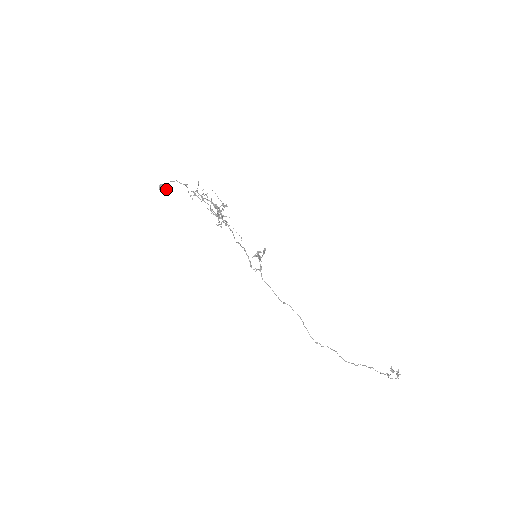
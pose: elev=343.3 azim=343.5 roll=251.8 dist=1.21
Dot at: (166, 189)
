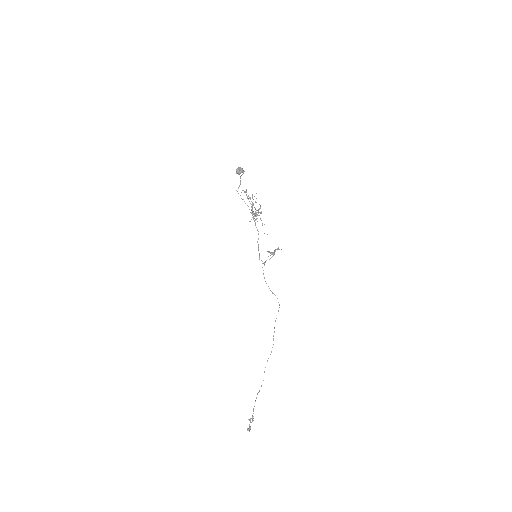
Dot at: (242, 172)
